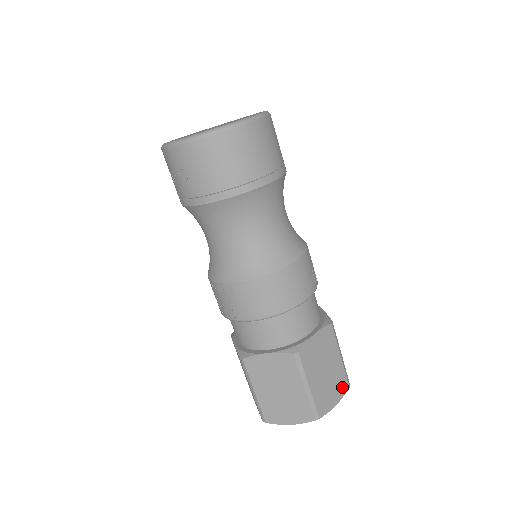
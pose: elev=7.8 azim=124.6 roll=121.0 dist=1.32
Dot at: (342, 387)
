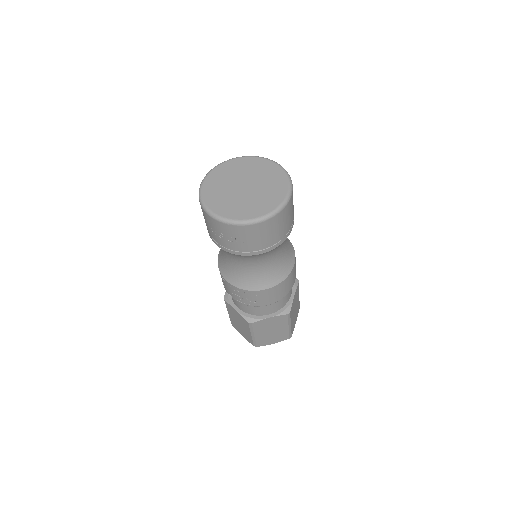
Dot at: (298, 311)
